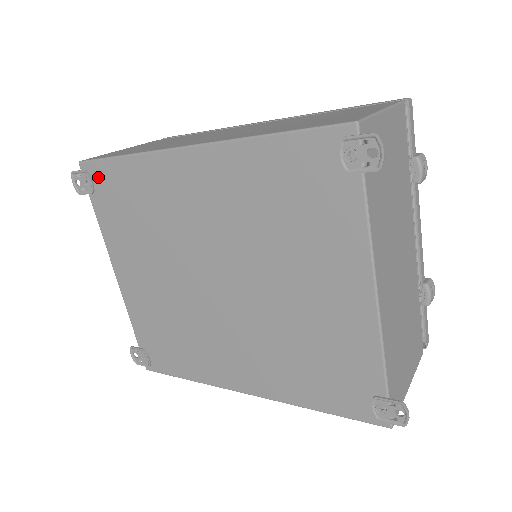
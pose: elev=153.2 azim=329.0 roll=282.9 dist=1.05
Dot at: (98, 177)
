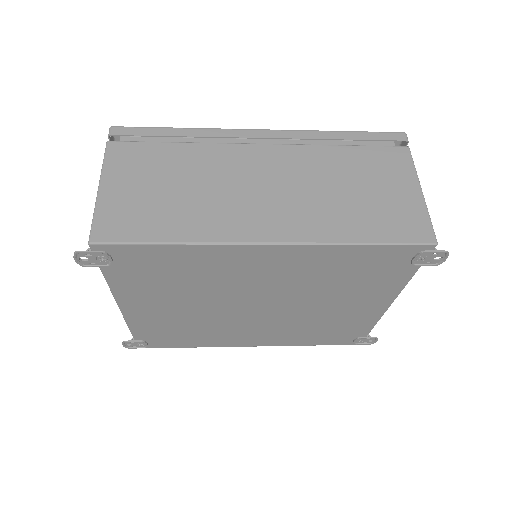
Dot at: (122, 255)
